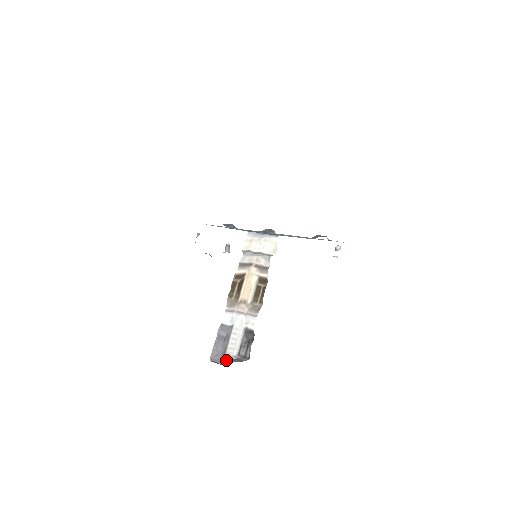
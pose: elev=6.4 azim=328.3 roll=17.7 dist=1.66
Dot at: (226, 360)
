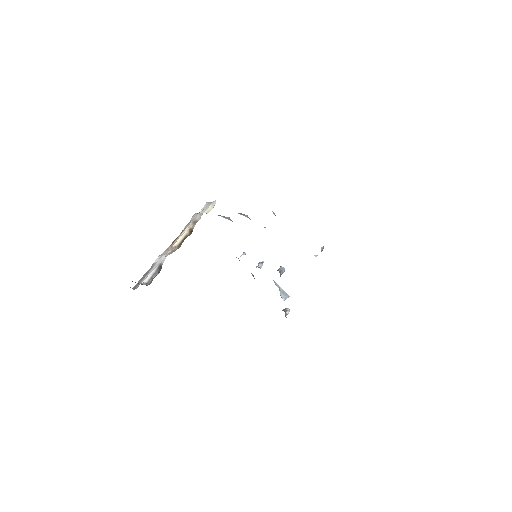
Dot at: (137, 286)
